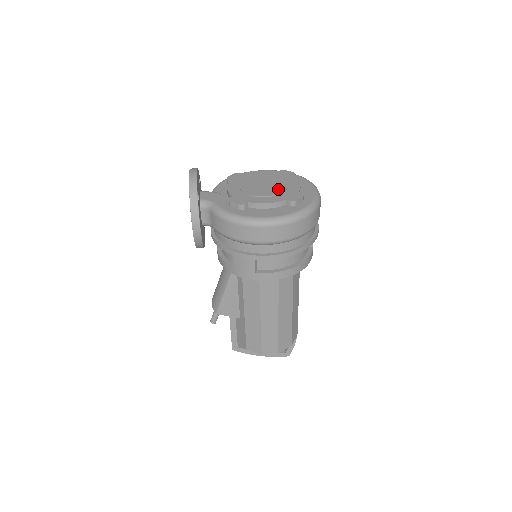
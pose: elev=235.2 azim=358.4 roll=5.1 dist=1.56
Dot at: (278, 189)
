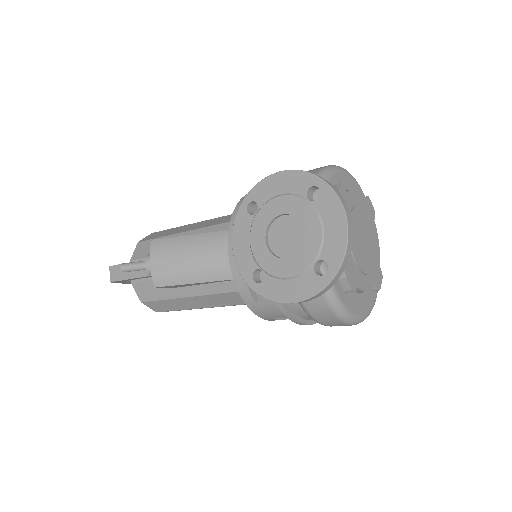
Dot at: (372, 257)
